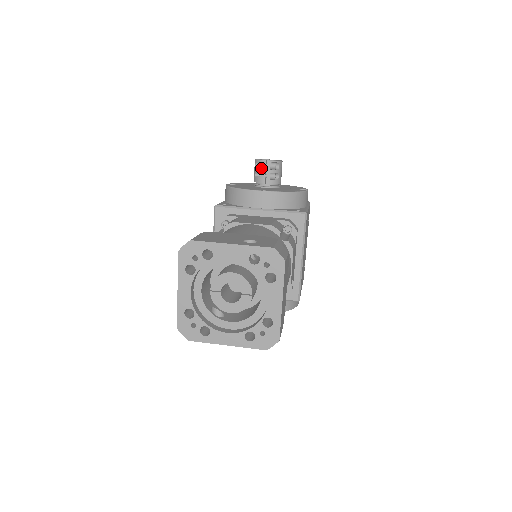
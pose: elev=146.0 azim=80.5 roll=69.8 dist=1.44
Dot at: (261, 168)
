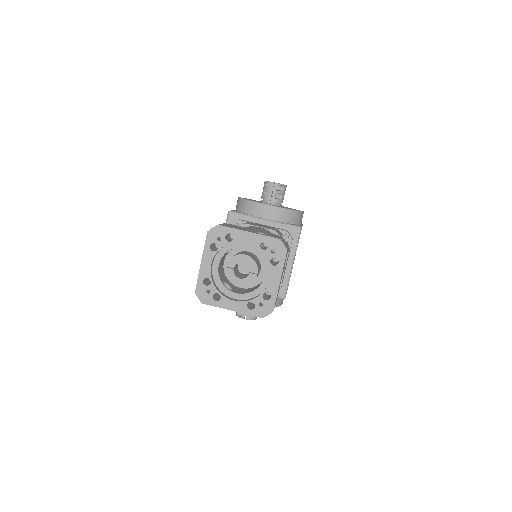
Dot at: (269, 188)
